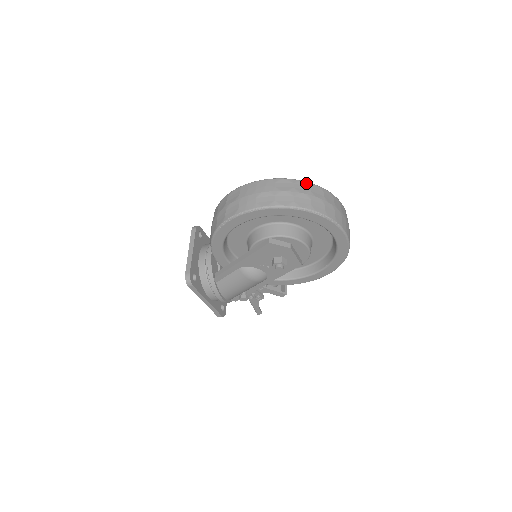
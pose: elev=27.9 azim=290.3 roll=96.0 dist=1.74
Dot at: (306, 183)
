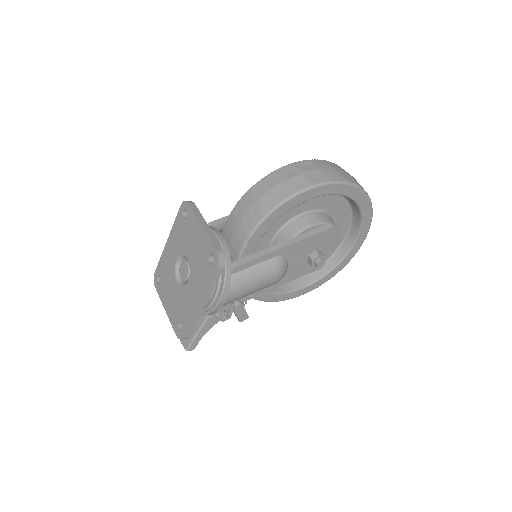
Dot at: occluded
